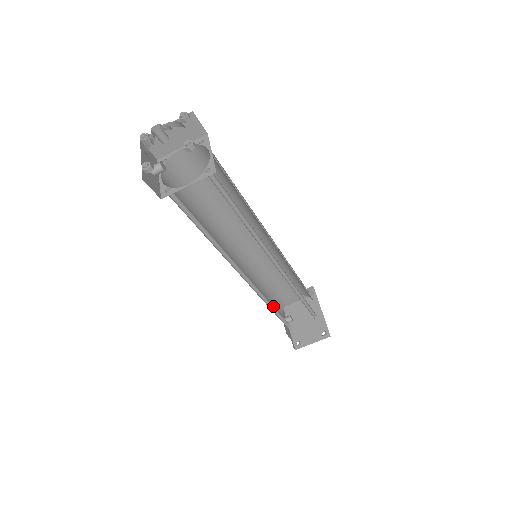
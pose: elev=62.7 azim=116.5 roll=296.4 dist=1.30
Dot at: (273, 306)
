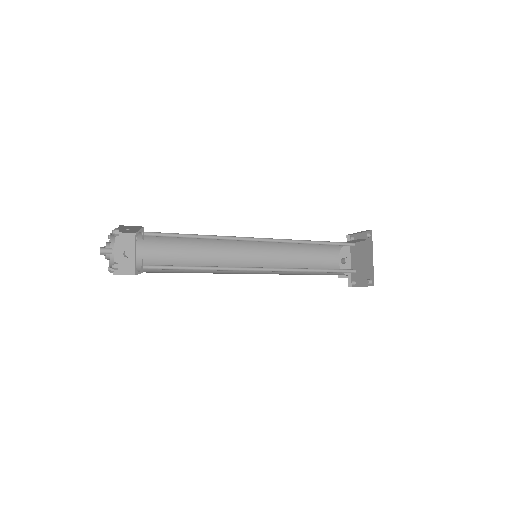
Dot at: occluded
